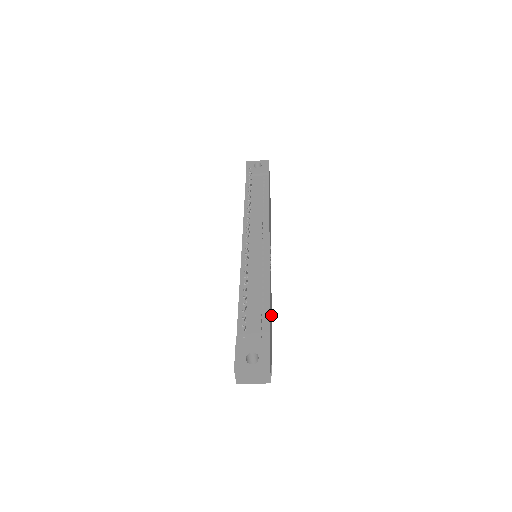
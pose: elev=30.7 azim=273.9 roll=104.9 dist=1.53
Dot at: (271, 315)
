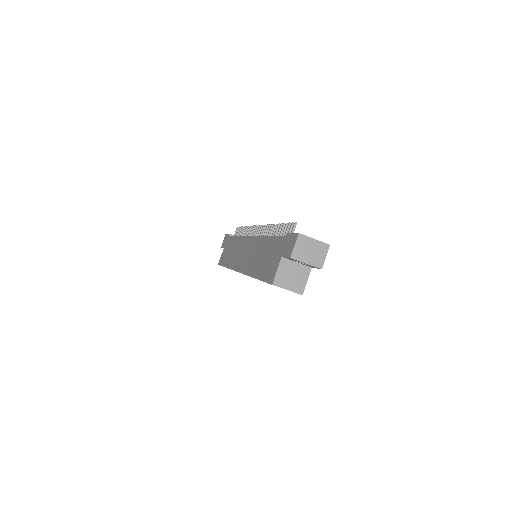
Dot at: occluded
